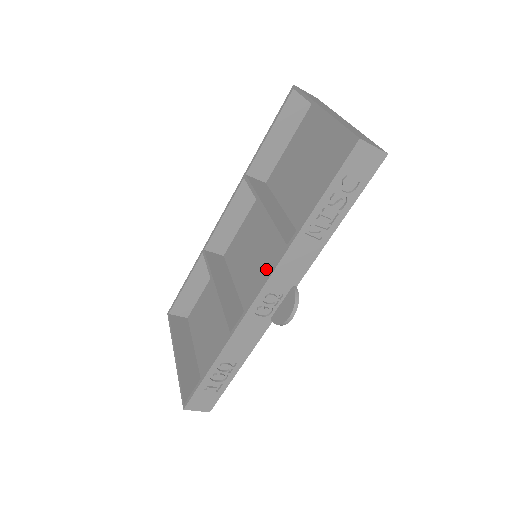
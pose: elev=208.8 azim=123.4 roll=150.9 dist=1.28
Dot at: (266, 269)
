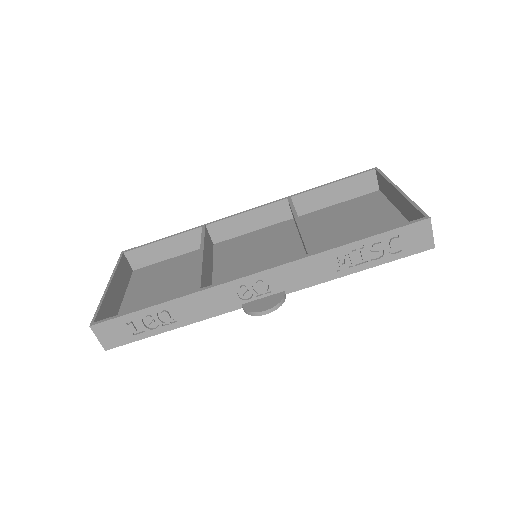
Dot at: occluded
